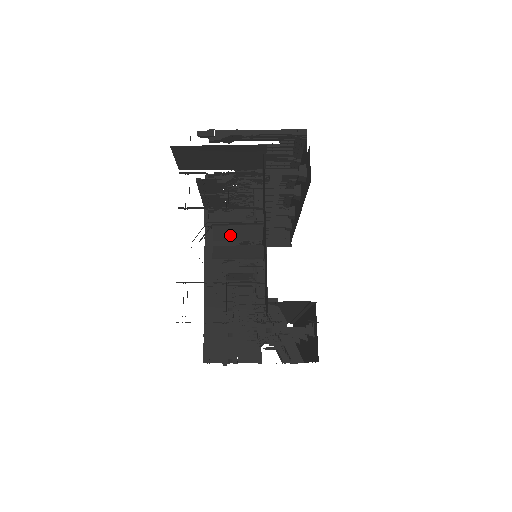
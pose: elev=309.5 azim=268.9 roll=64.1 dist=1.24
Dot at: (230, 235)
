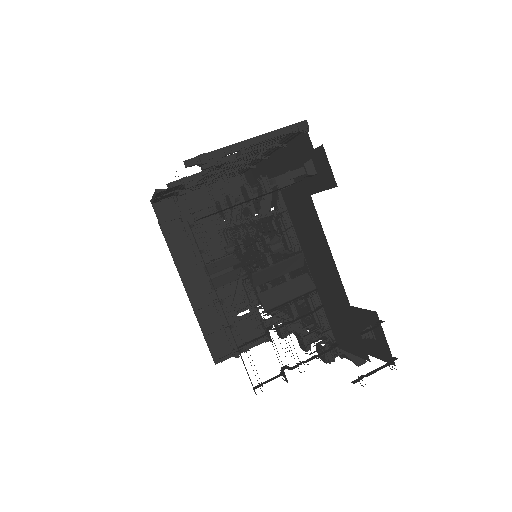
Dot at: (270, 276)
